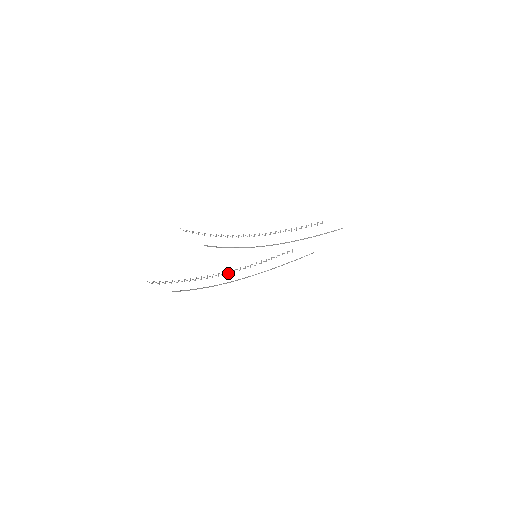
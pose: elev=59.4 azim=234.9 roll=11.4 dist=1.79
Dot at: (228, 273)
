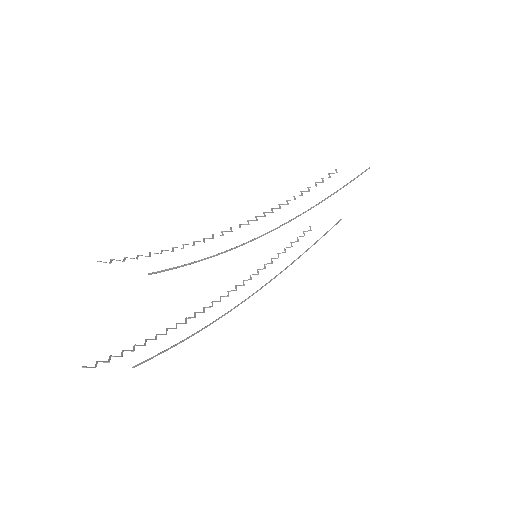
Dot at: (226, 296)
